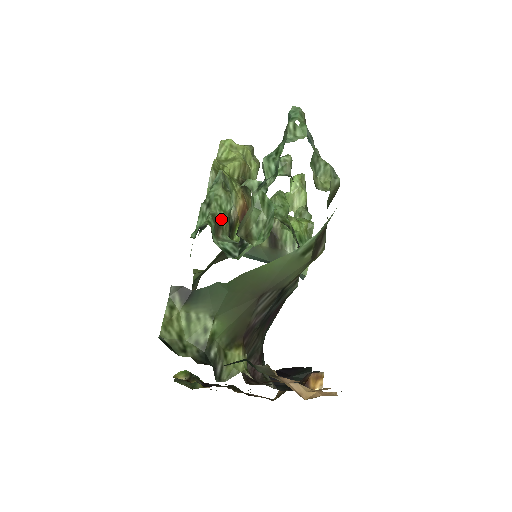
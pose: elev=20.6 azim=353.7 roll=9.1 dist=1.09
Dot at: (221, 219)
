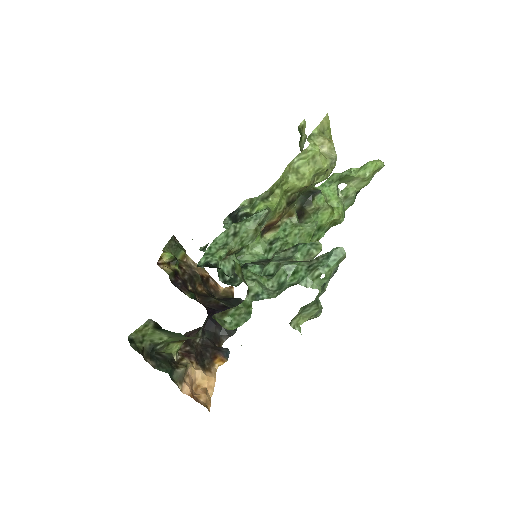
Dot at: (236, 250)
